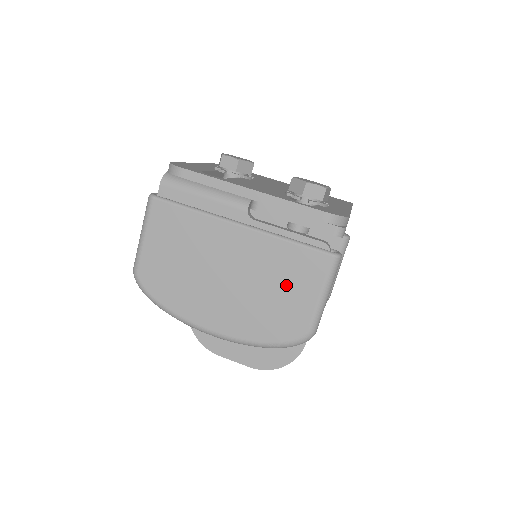
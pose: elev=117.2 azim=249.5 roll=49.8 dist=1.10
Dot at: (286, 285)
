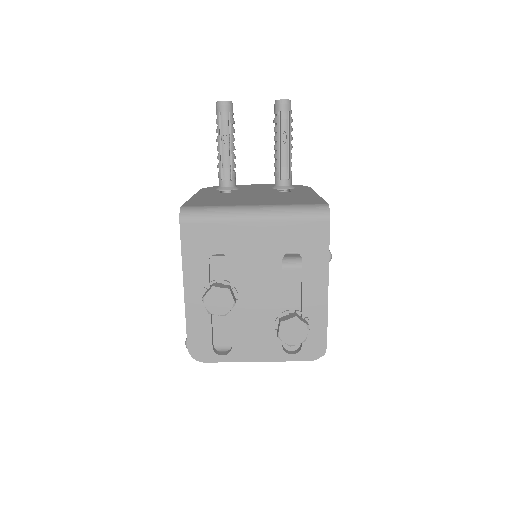
Dot at: occluded
